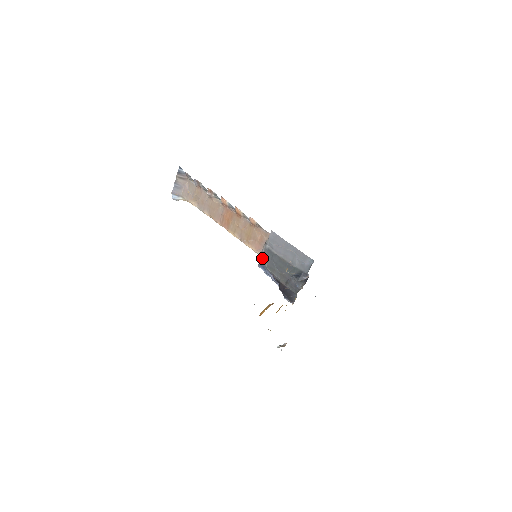
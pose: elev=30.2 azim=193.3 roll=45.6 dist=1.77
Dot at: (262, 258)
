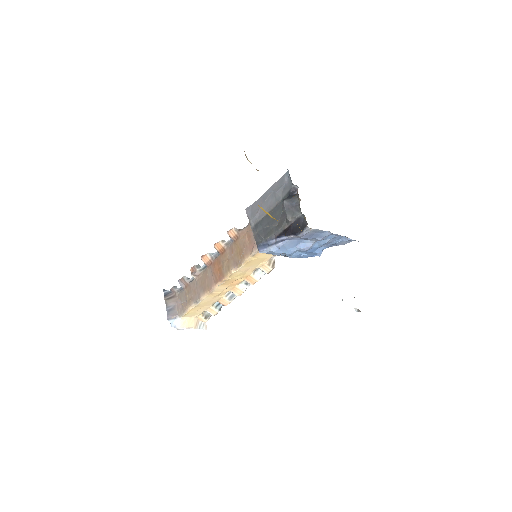
Dot at: (256, 240)
